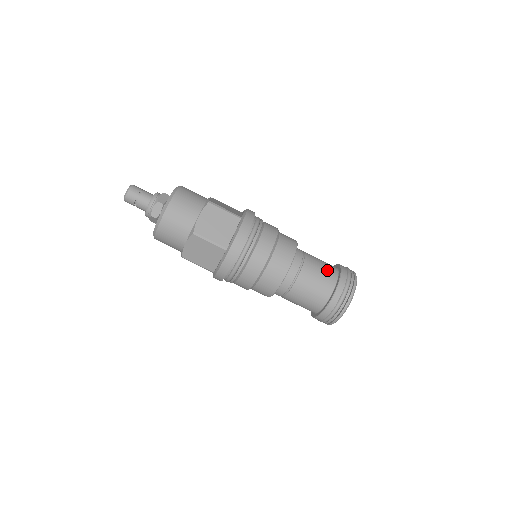
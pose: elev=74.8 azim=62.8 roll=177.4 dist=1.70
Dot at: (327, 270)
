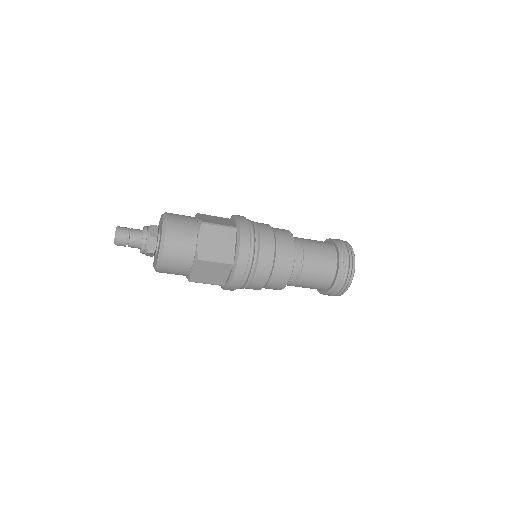
Dot at: (324, 275)
